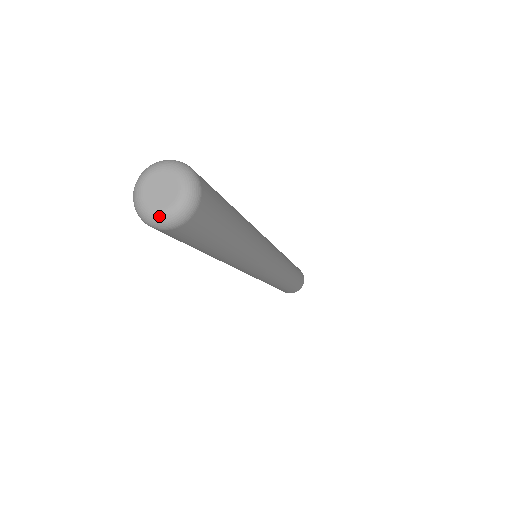
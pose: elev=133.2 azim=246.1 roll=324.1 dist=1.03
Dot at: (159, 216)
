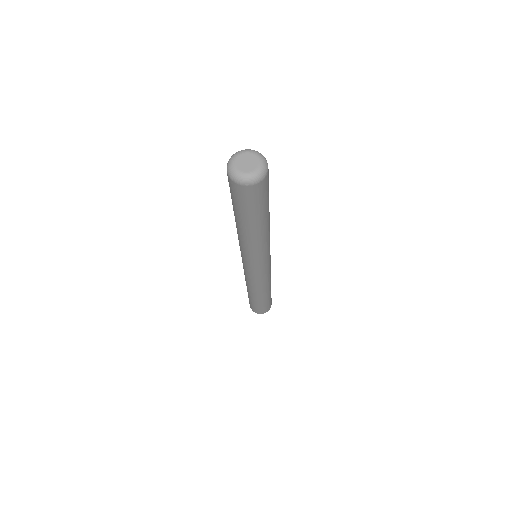
Dot at: (249, 175)
